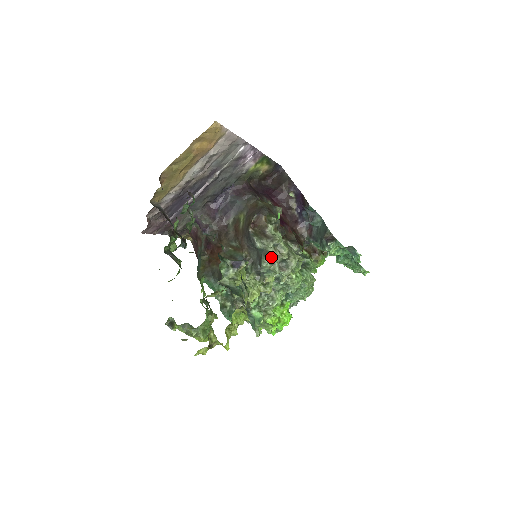
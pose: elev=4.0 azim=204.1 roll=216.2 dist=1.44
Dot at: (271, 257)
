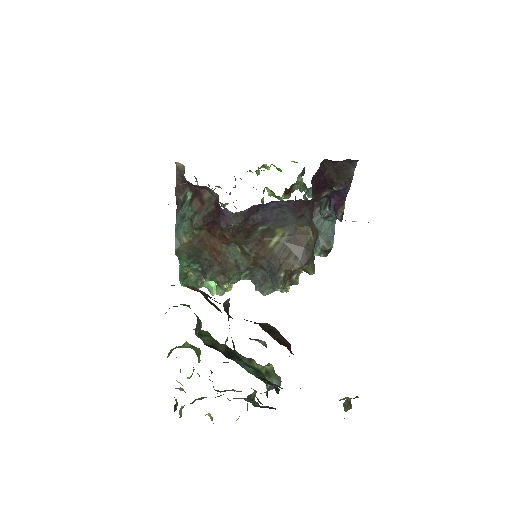
Dot at: occluded
